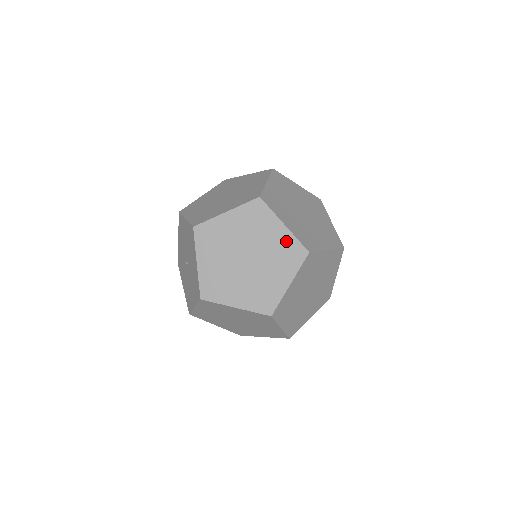
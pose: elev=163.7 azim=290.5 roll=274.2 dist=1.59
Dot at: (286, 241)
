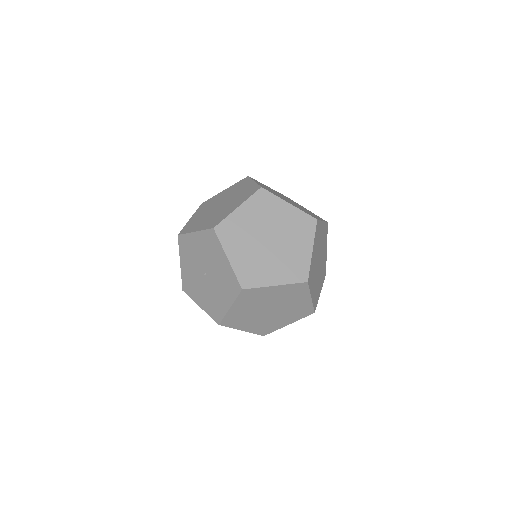
Dot at: (296, 216)
